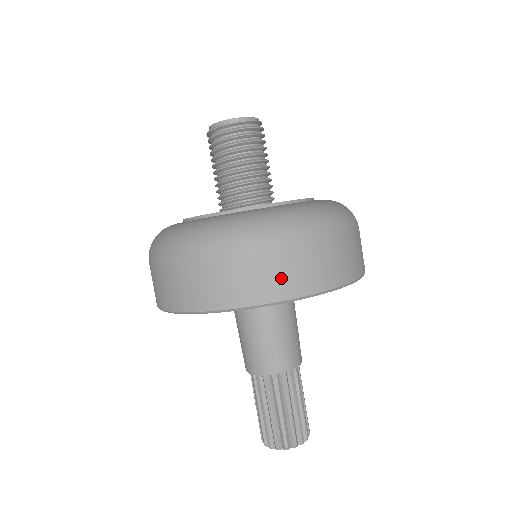
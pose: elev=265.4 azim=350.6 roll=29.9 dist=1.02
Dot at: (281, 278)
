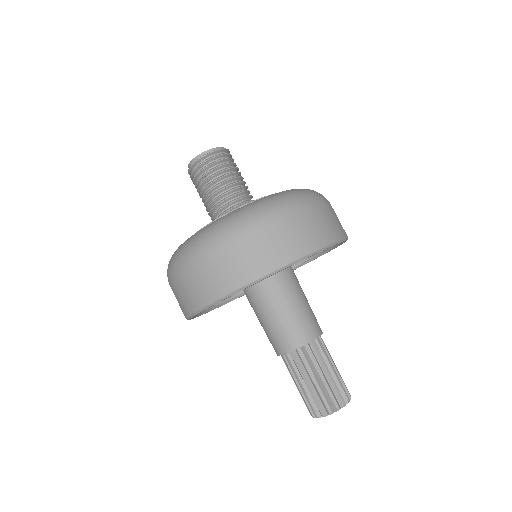
Dot at: (324, 228)
